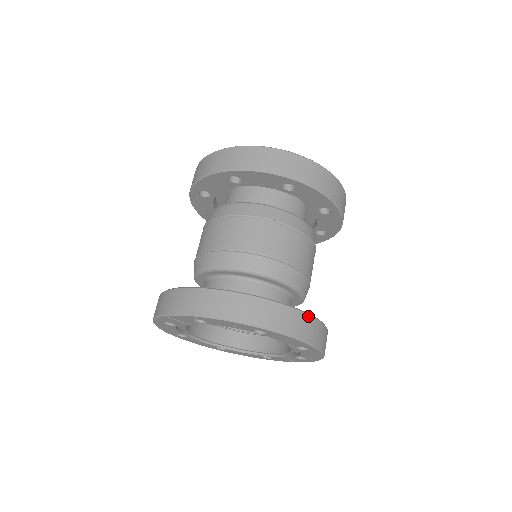
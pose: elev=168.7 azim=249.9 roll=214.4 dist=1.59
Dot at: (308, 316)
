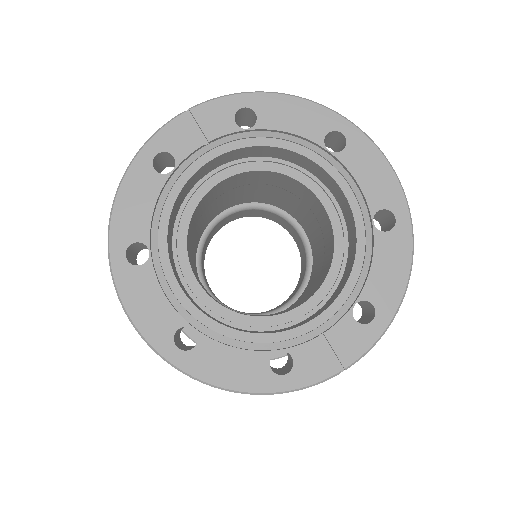
Dot at: occluded
